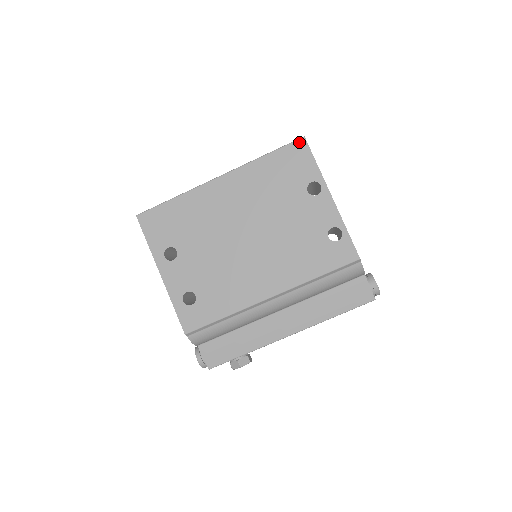
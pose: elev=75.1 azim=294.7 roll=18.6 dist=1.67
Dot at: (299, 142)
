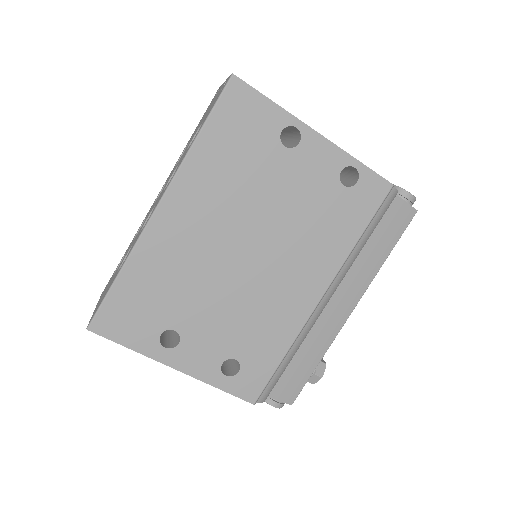
Dot at: (231, 87)
